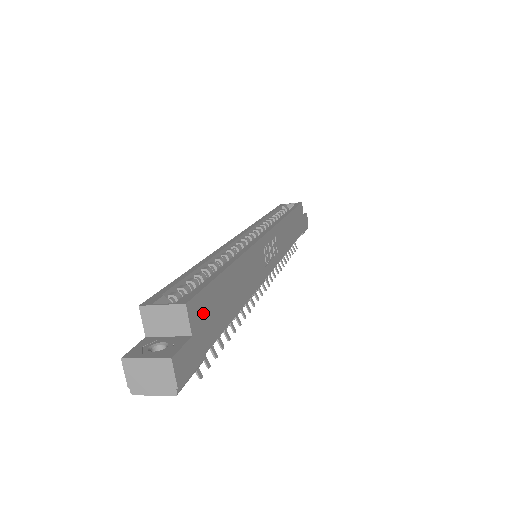
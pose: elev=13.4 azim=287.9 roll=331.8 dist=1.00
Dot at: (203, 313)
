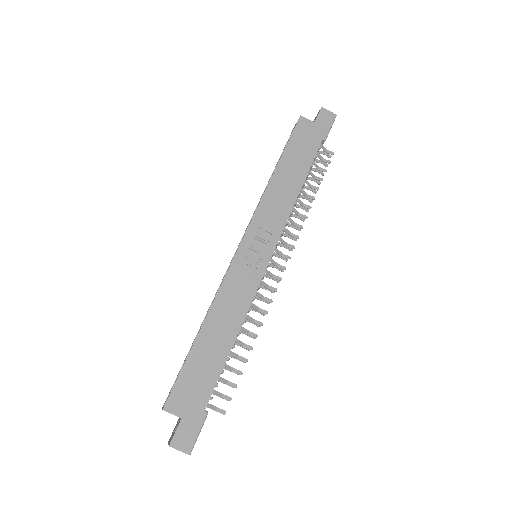
Dot at: (185, 396)
